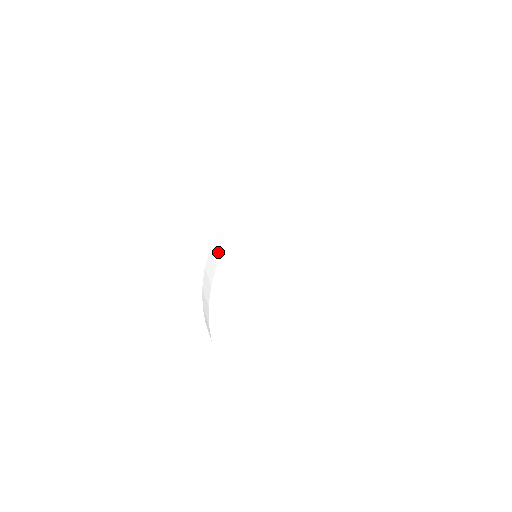
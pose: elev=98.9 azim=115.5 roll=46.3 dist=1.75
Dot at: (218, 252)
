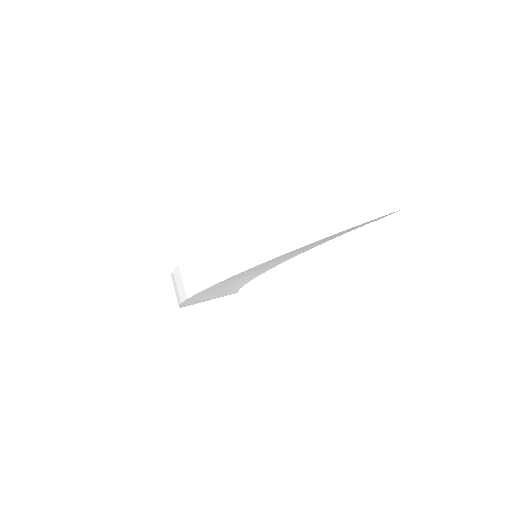
Dot at: (216, 273)
